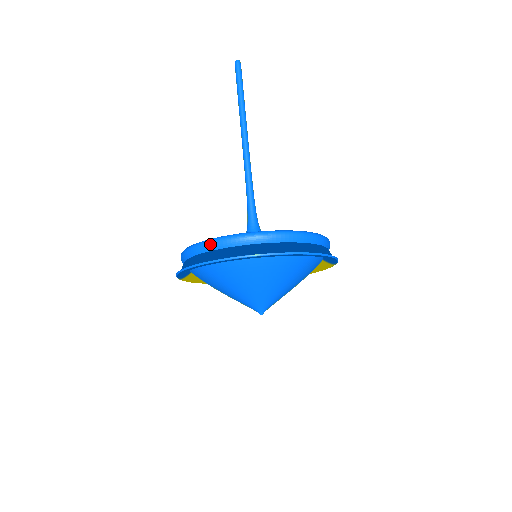
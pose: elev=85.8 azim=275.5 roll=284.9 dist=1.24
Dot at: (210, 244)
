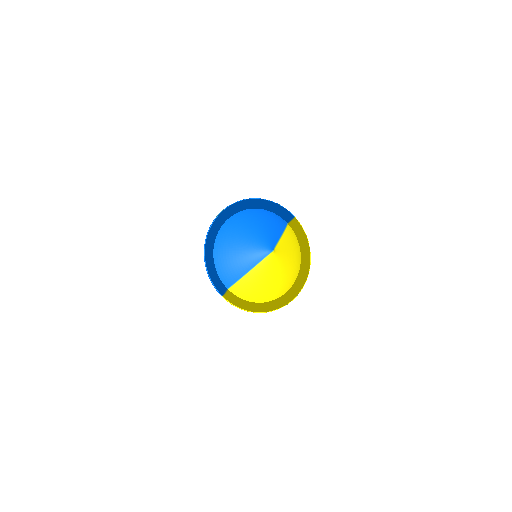
Dot at: occluded
